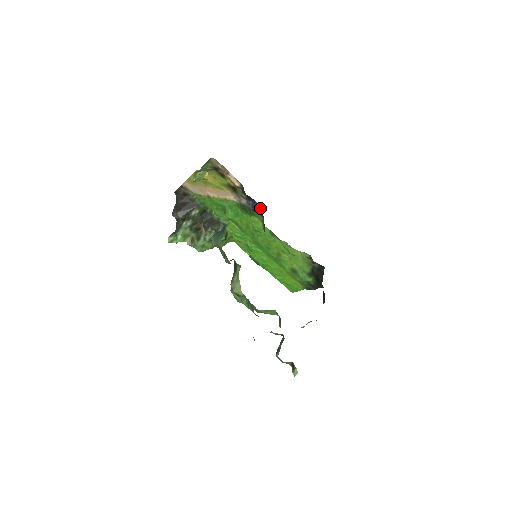
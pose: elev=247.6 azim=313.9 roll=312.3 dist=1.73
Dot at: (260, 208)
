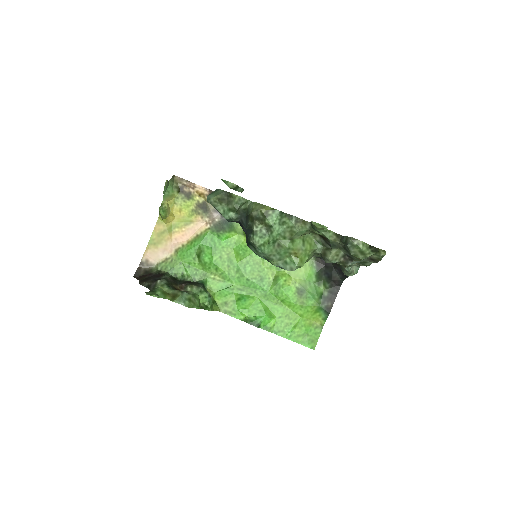
Dot at: occluded
